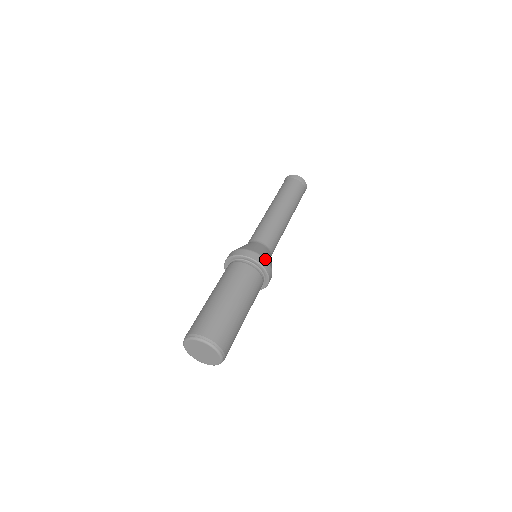
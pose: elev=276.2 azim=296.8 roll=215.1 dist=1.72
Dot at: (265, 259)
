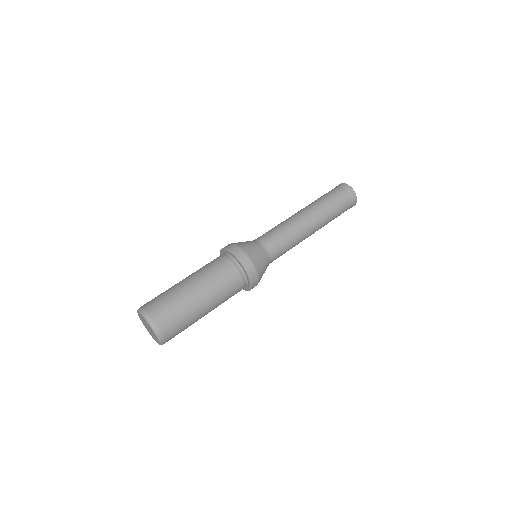
Dot at: (244, 252)
